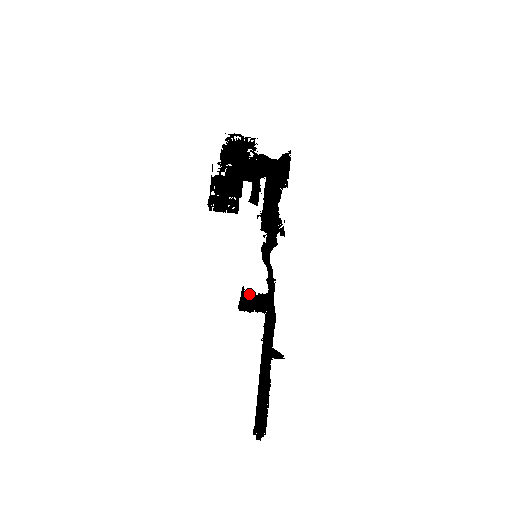
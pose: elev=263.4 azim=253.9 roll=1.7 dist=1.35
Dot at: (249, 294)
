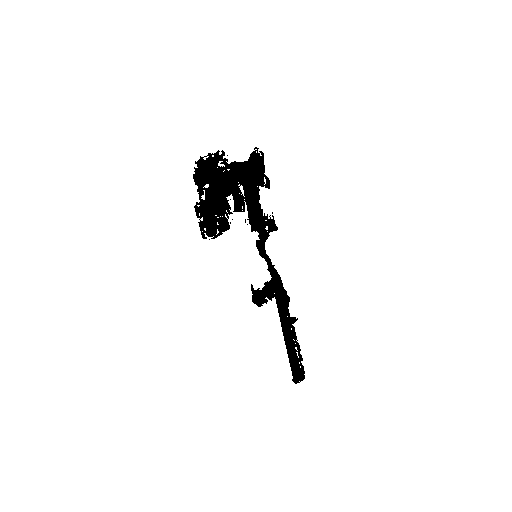
Dot at: (258, 288)
